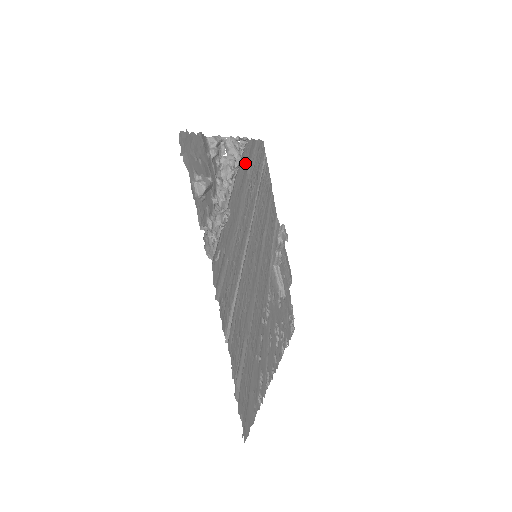
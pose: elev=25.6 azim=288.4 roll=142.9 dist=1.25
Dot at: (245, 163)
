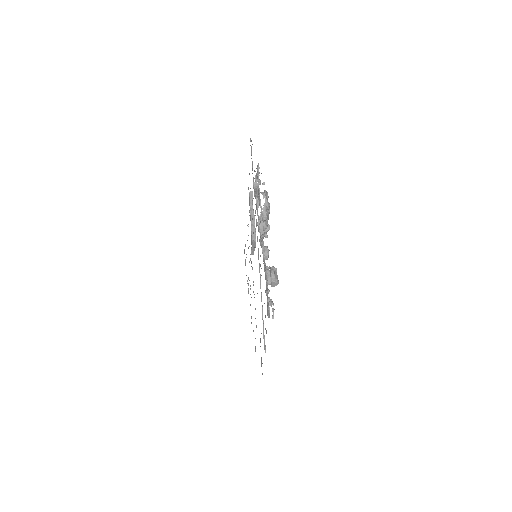
Dot at: occluded
